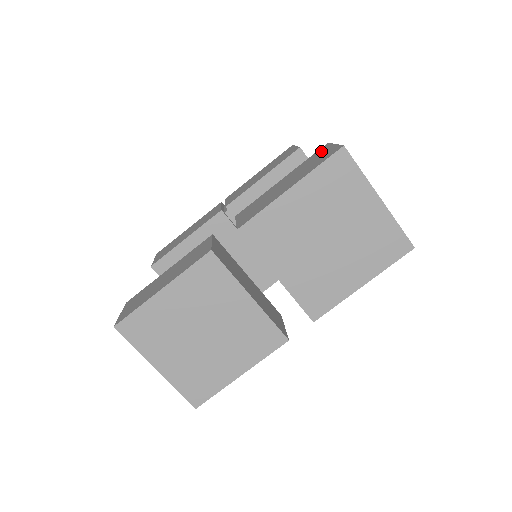
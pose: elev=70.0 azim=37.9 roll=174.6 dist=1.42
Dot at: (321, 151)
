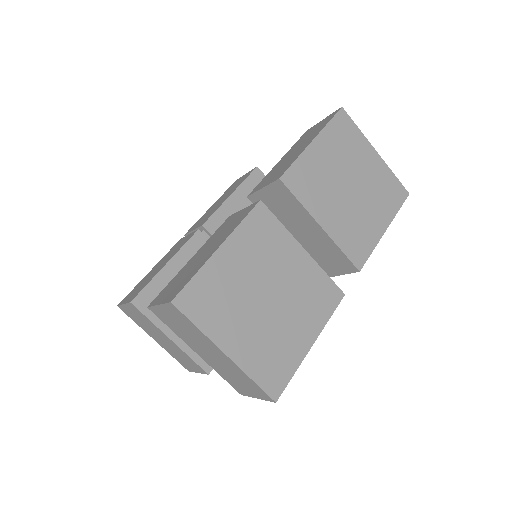
Dot at: (309, 131)
